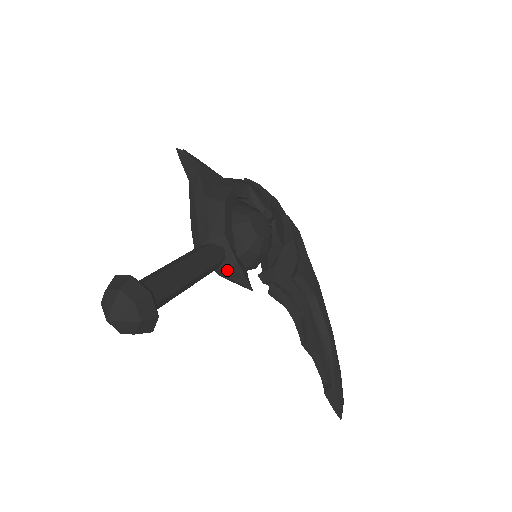
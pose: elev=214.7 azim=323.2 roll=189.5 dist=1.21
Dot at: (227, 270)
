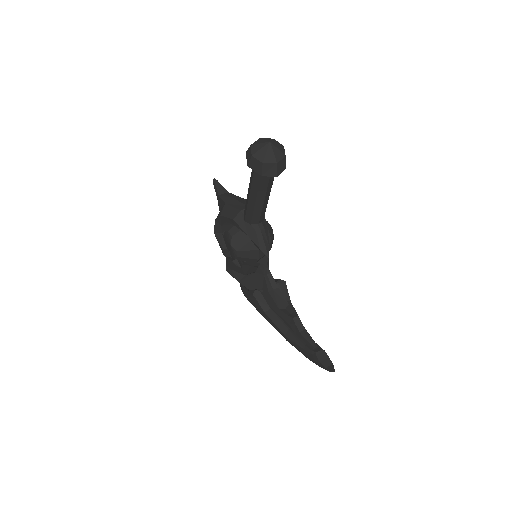
Dot at: (264, 228)
